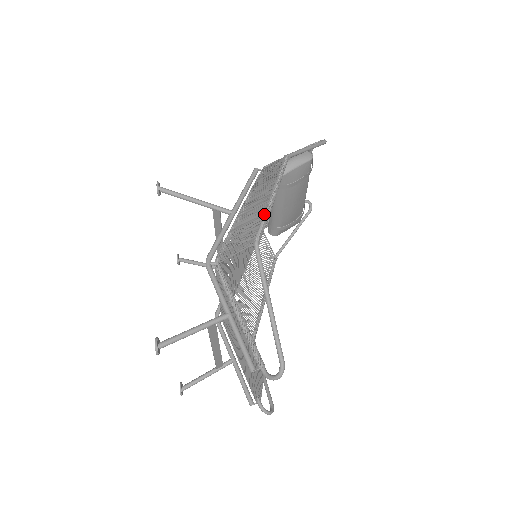
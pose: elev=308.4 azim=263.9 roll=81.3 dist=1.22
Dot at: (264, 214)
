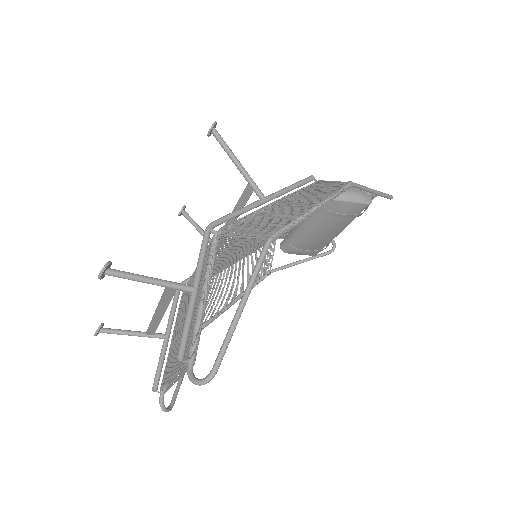
Dot at: (296, 218)
